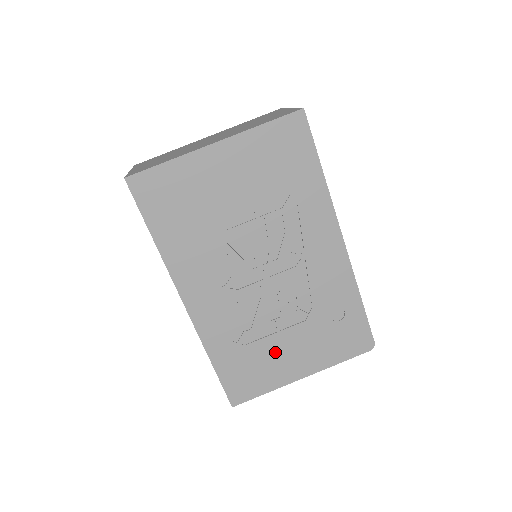
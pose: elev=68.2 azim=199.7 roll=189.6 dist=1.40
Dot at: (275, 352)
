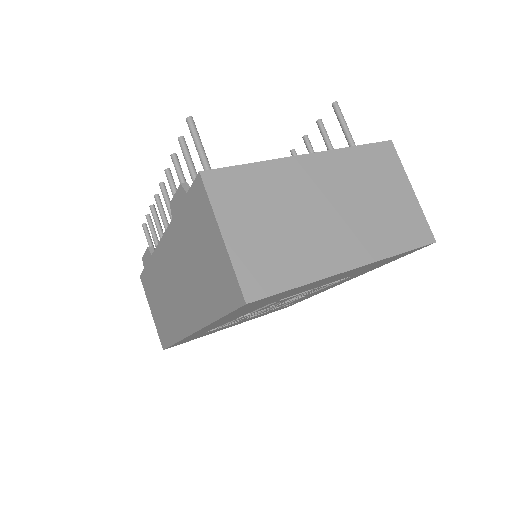
Dot at: (227, 326)
